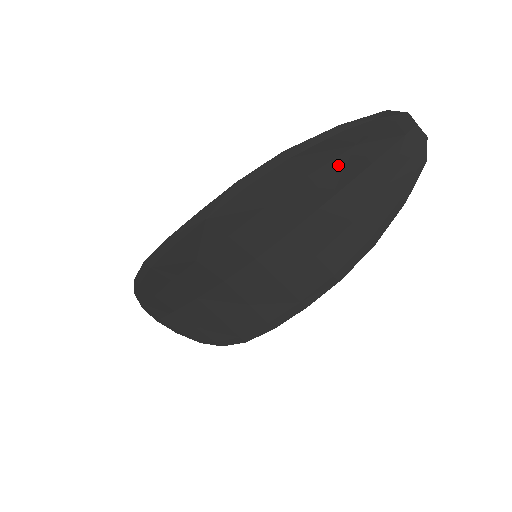
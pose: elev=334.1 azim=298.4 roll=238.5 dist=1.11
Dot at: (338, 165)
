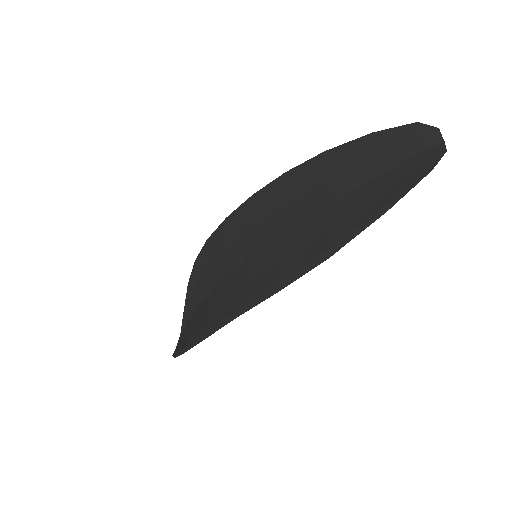
Dot at: (355, 170)
